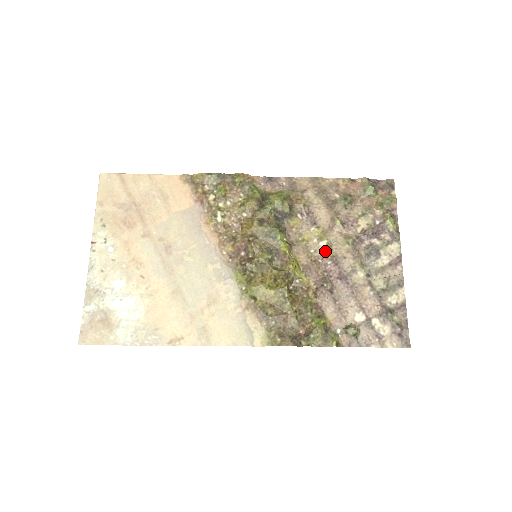
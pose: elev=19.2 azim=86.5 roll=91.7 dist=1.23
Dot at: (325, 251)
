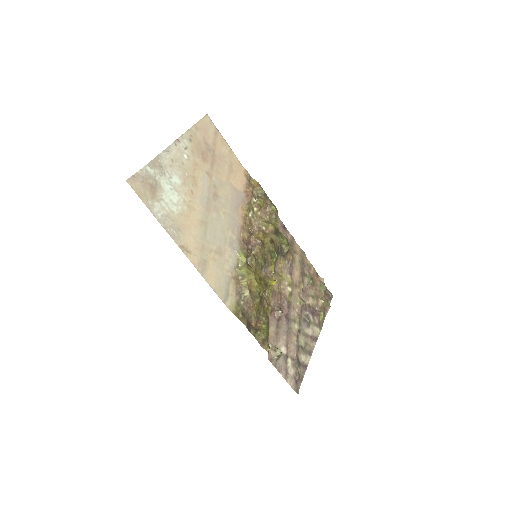
Dot at: (288, 294)
